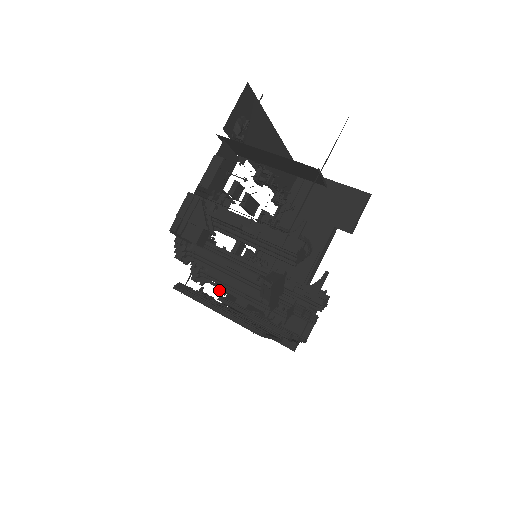
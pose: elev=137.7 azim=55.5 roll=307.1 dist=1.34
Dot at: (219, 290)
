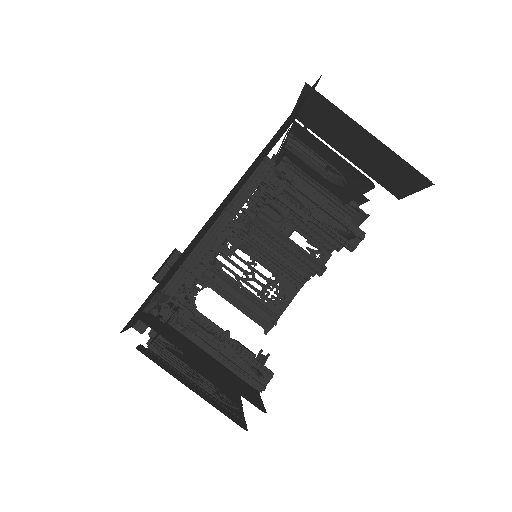
Dot at: occluded
